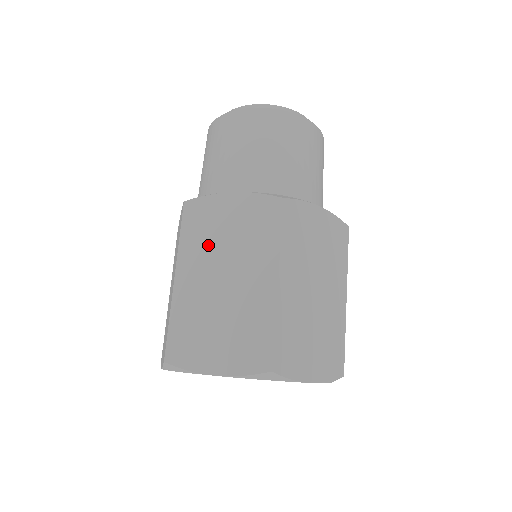
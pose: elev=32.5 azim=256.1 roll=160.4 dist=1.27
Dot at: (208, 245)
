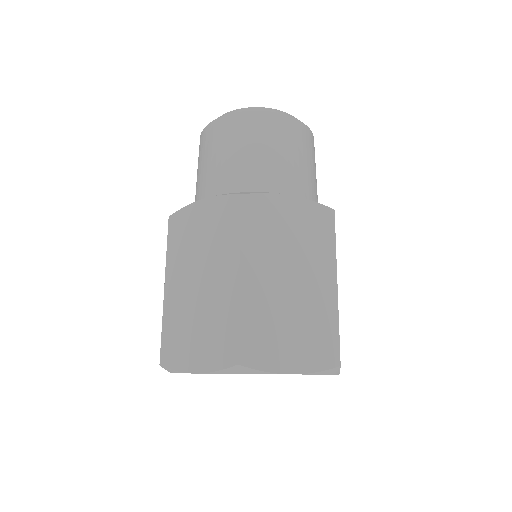
Dot at: (271, 244)
